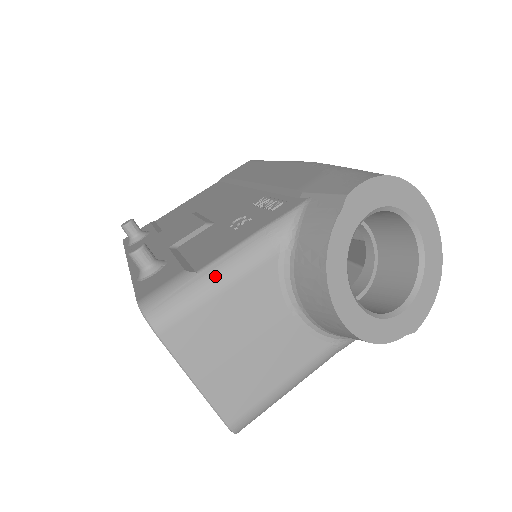
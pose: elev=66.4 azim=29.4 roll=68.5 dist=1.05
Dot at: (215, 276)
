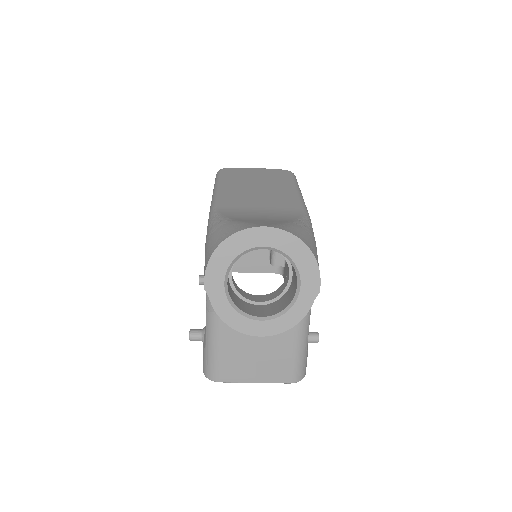
Dot at: (211, 346)
